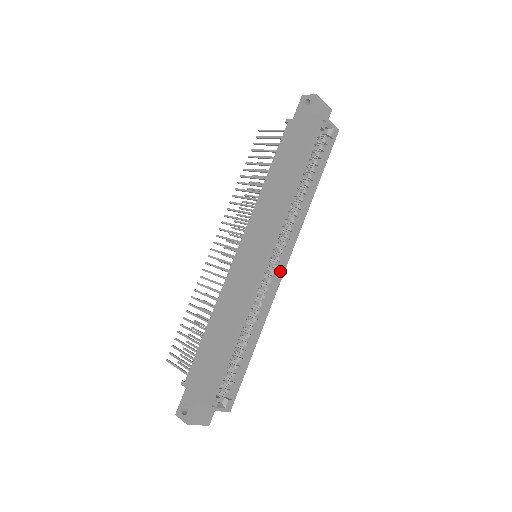
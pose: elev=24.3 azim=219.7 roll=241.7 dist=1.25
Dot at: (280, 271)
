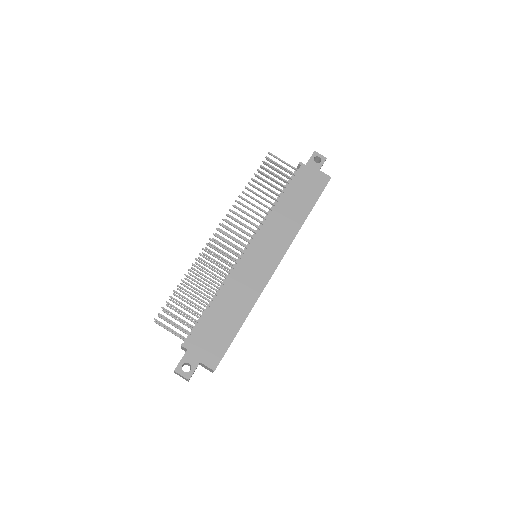
Dot at: occluded
